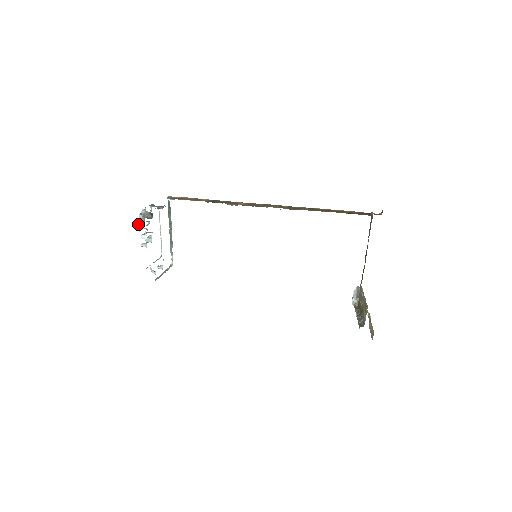
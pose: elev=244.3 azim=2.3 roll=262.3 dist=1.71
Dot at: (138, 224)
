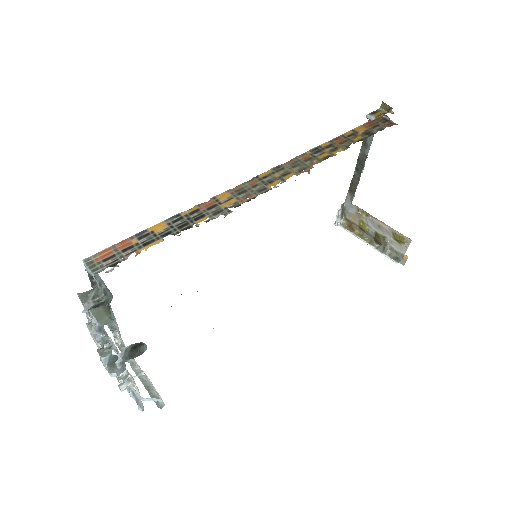
Dot at: (113, 375)
